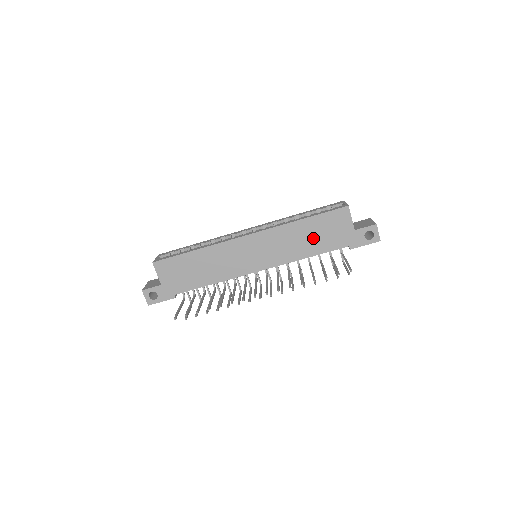
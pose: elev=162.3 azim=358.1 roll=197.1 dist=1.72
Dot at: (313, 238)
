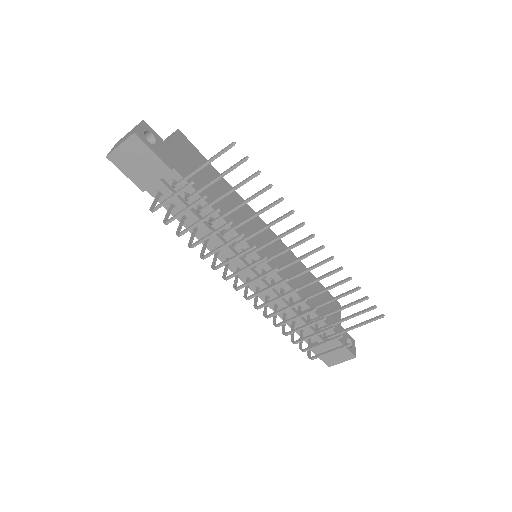
Dot at: occluded
